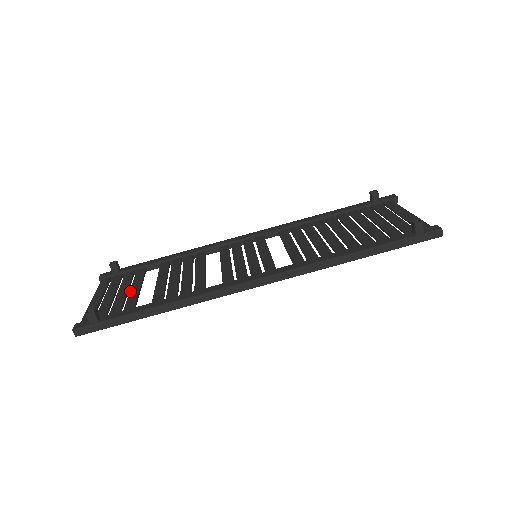
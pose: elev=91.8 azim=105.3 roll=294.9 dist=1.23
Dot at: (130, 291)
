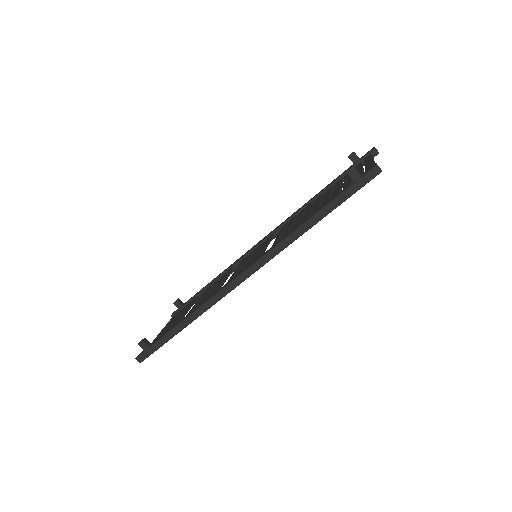
Dot at: (178, 318)
